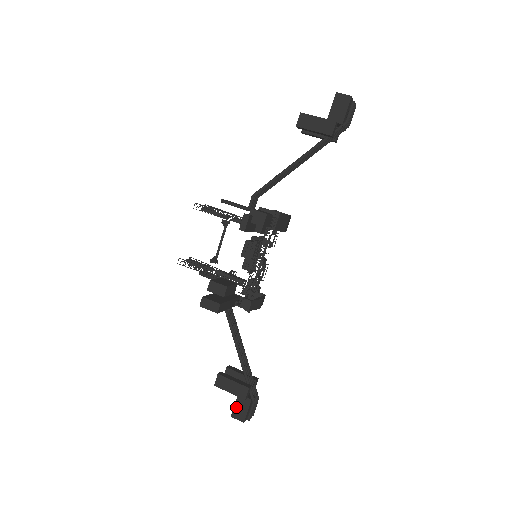
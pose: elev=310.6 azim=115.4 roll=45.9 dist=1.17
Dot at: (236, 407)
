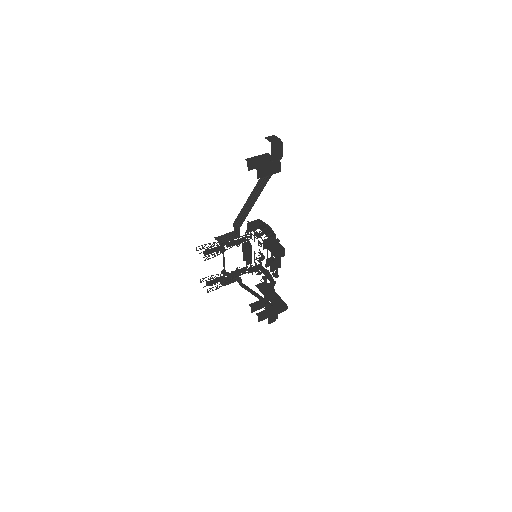
Dot at: (270, 319)
